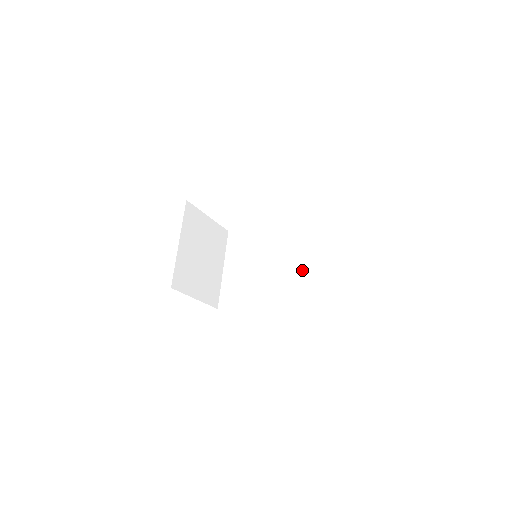
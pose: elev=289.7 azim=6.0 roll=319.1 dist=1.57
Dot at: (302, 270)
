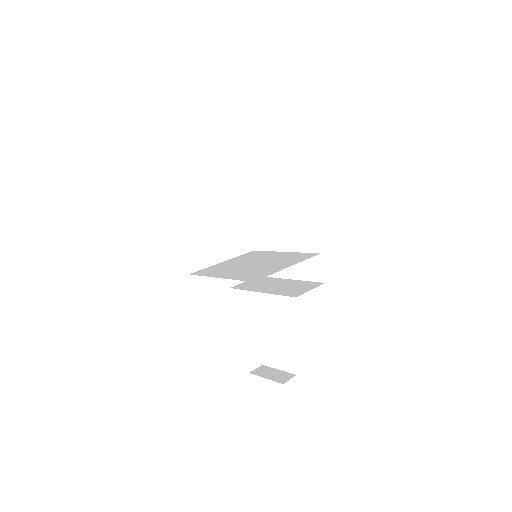
Dot at: (282, 268)
